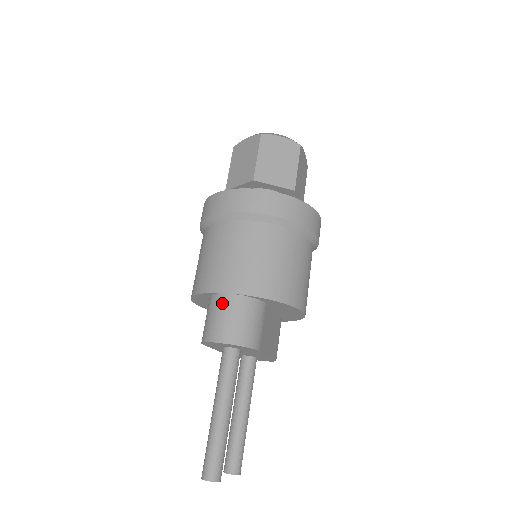
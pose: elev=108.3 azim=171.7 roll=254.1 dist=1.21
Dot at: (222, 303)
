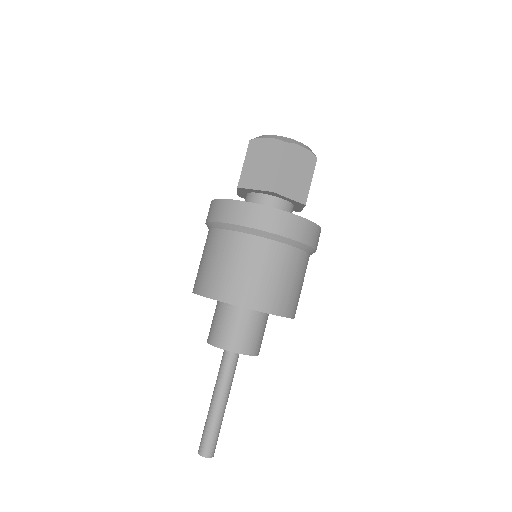
Dot at: (236, 315)
